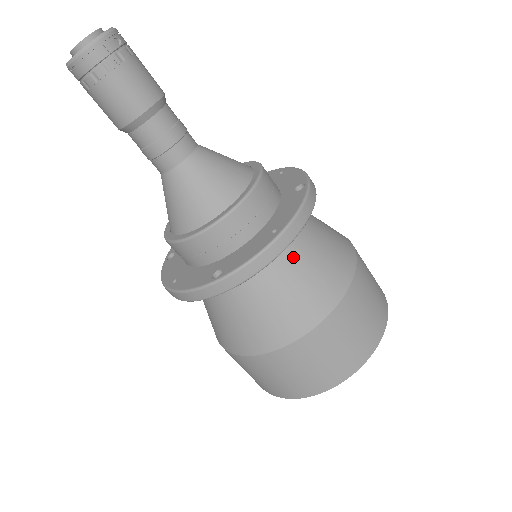
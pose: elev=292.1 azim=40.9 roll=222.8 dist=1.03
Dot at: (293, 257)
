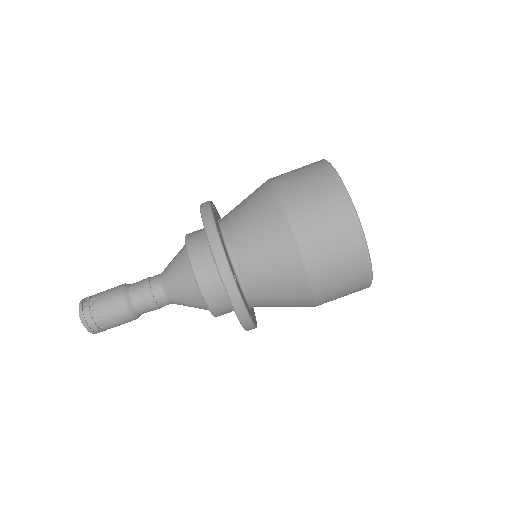
Dot at: (238, 227)
